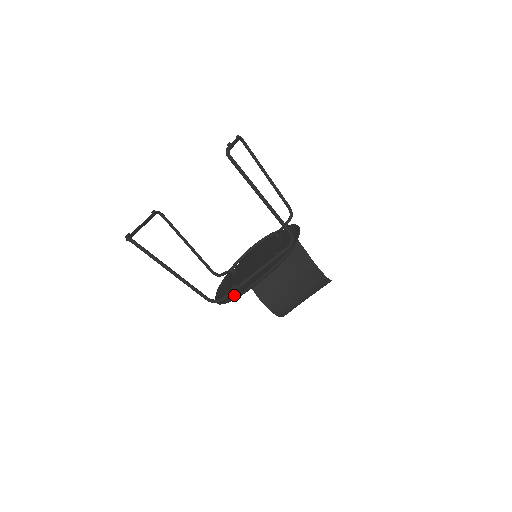
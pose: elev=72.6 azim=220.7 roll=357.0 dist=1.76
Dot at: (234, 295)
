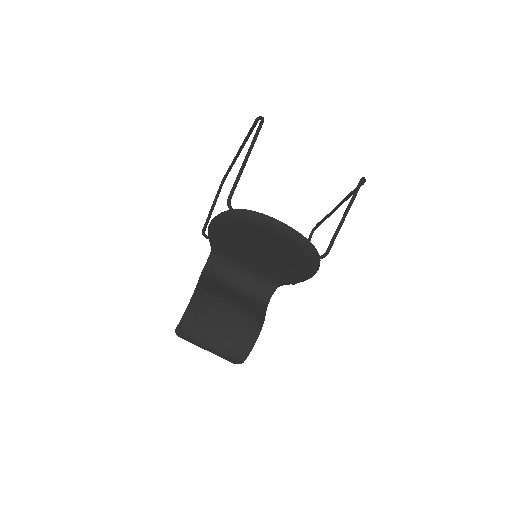
Dot at: (249, 220)
